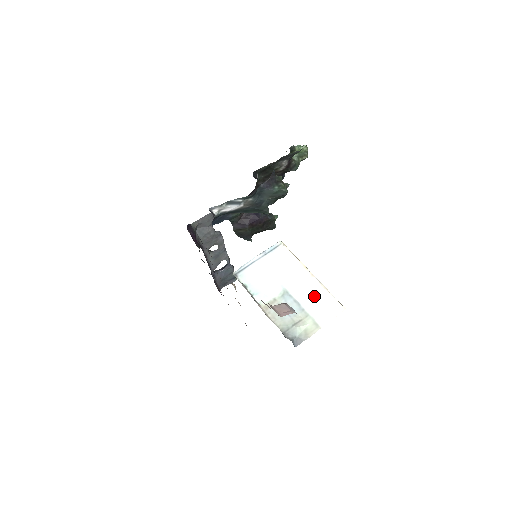
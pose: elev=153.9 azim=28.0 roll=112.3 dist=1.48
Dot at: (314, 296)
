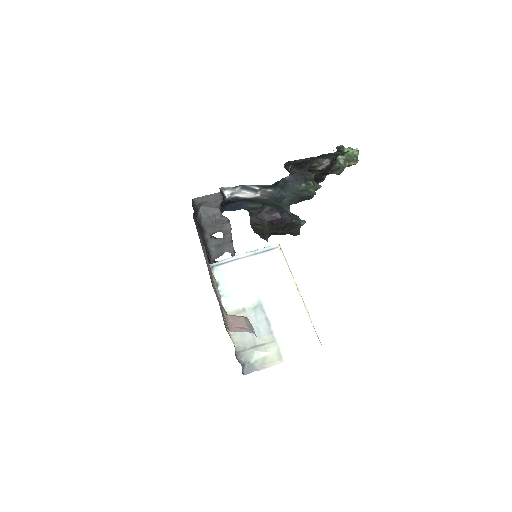
Dot at: (291, 320)
